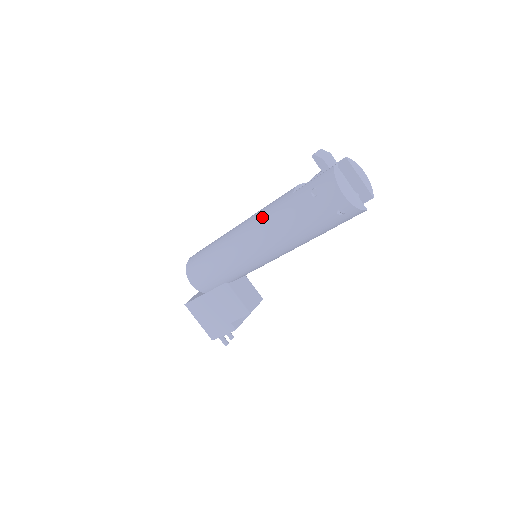
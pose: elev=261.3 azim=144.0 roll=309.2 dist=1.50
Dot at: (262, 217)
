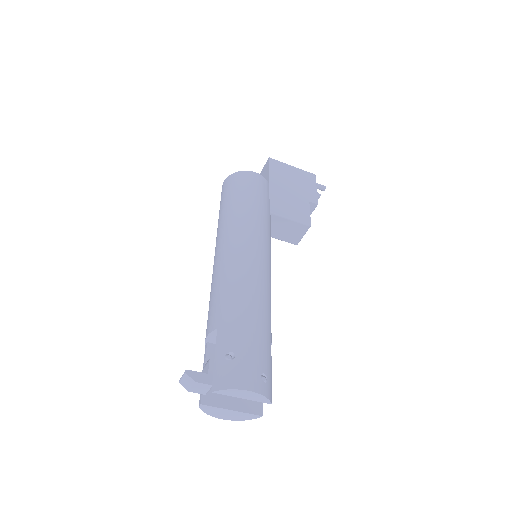
Dot at: occluded
